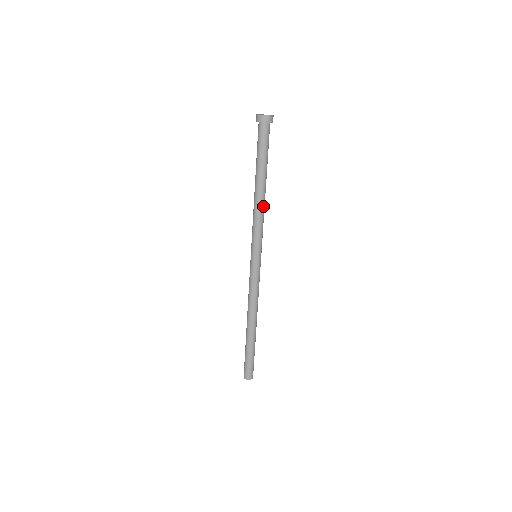
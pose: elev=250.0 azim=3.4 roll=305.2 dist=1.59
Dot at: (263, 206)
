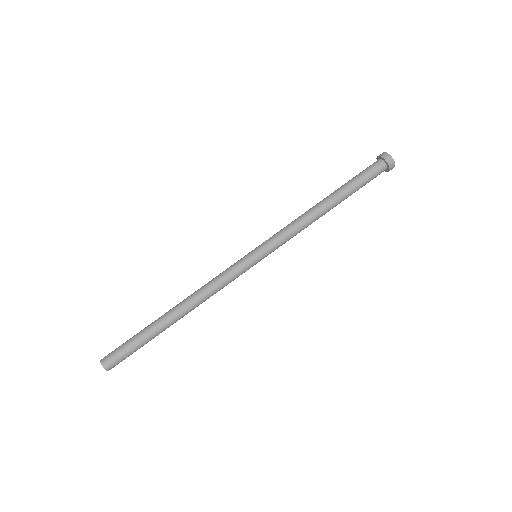
Dot at: (310, 218)
